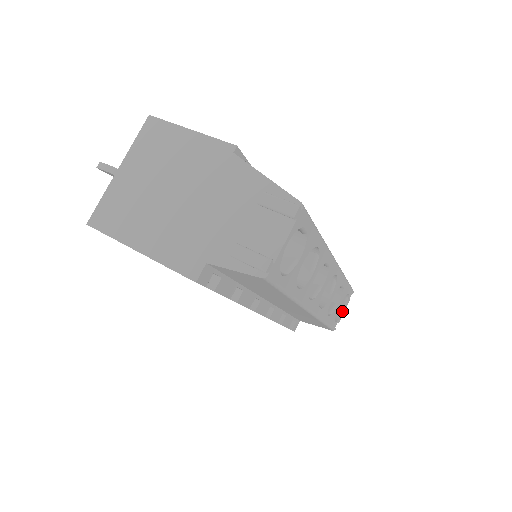
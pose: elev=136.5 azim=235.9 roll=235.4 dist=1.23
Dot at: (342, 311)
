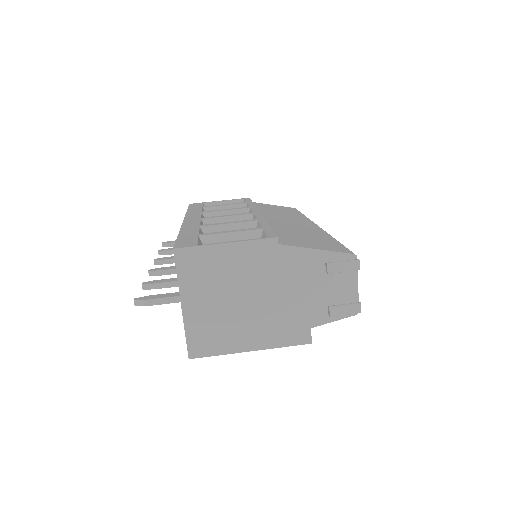
Dot at: occluded
